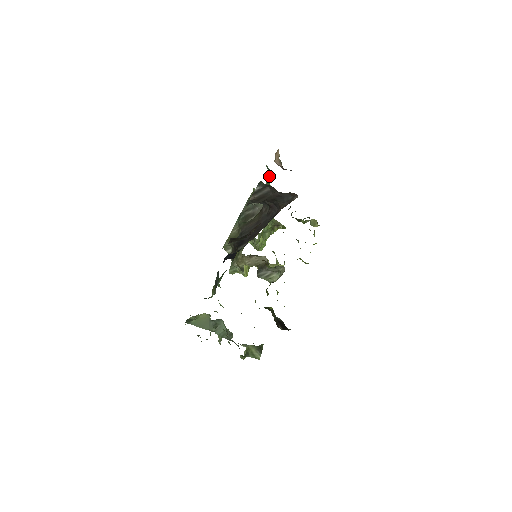
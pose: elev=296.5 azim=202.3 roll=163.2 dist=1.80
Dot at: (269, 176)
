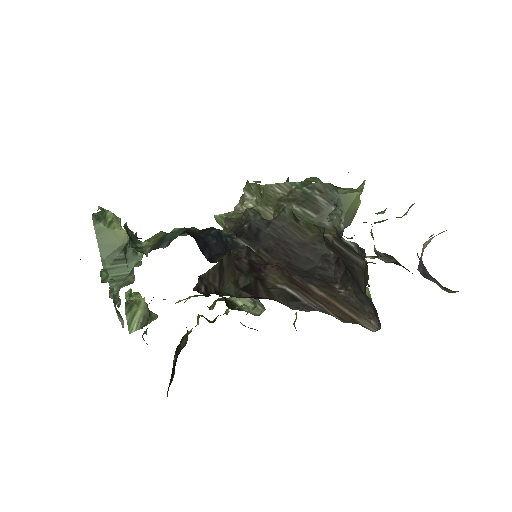
Dot at: (396, 217)
